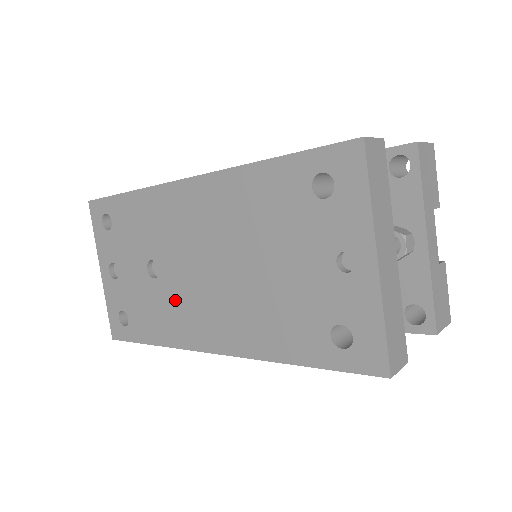
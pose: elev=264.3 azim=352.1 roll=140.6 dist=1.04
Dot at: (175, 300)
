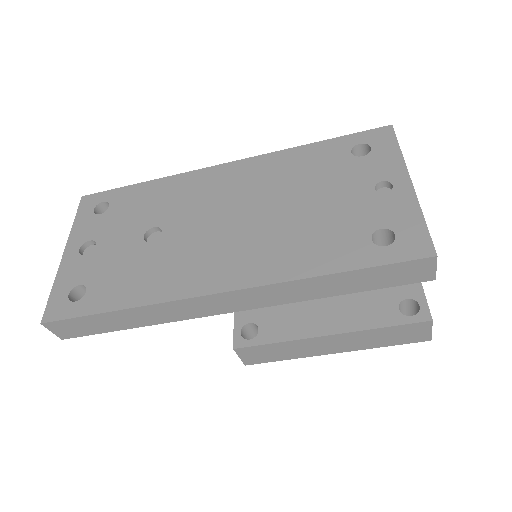
Dot at: (176, 254)
